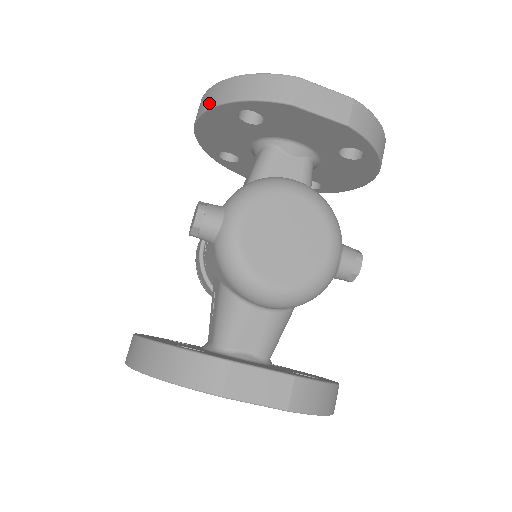
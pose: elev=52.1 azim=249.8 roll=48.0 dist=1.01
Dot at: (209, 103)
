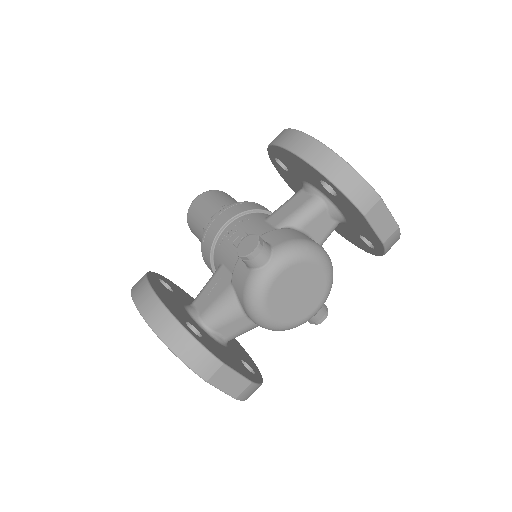
Dot at: (308, 156)
